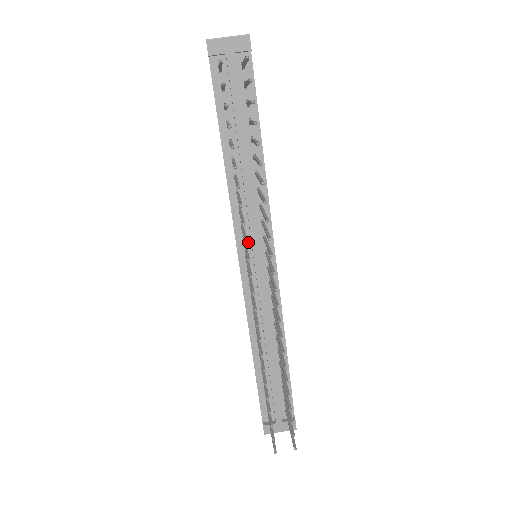
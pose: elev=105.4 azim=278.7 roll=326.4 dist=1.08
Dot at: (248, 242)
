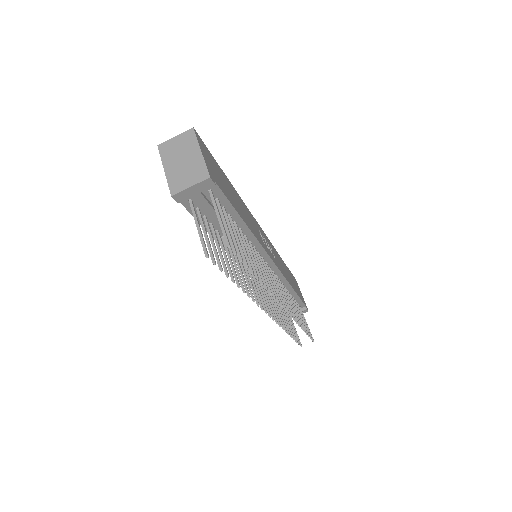
Dot at: occluded
